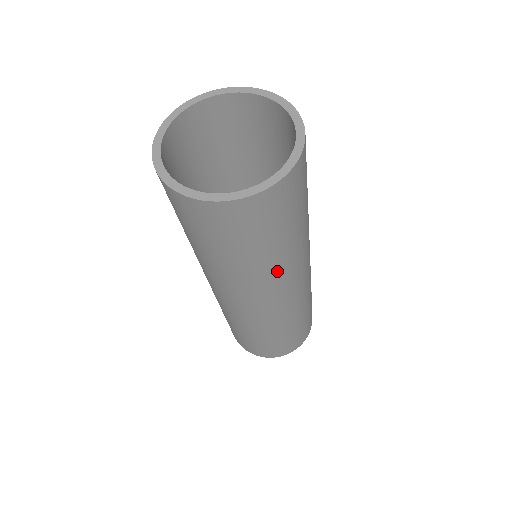
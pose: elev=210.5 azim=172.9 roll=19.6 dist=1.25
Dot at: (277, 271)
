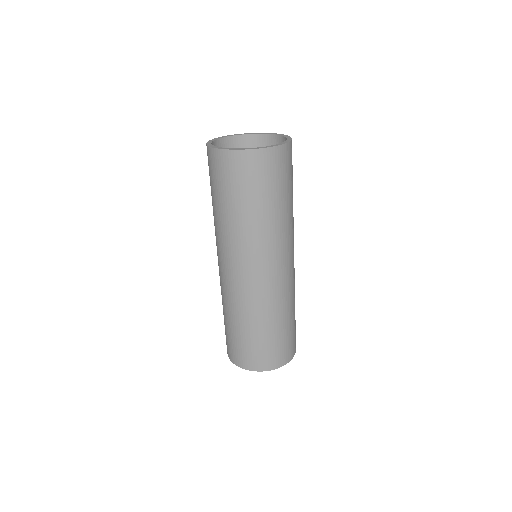
Dot at: (293, 221)
